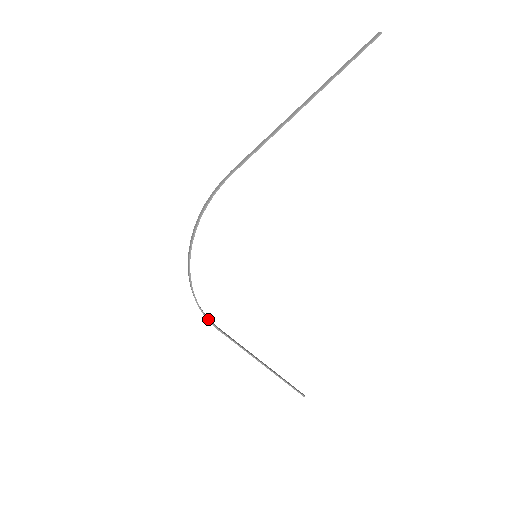
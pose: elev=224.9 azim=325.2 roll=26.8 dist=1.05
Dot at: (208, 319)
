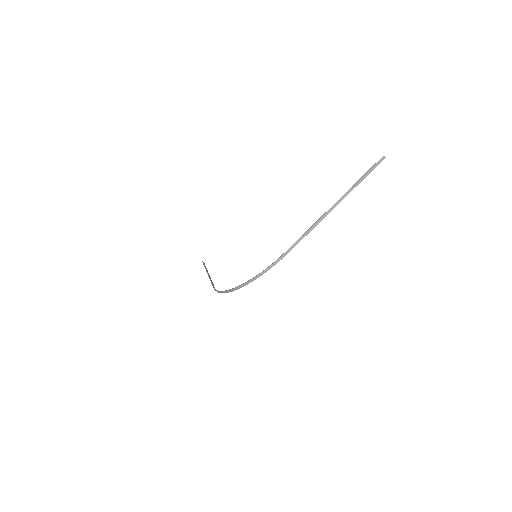
Dot at: occluded
